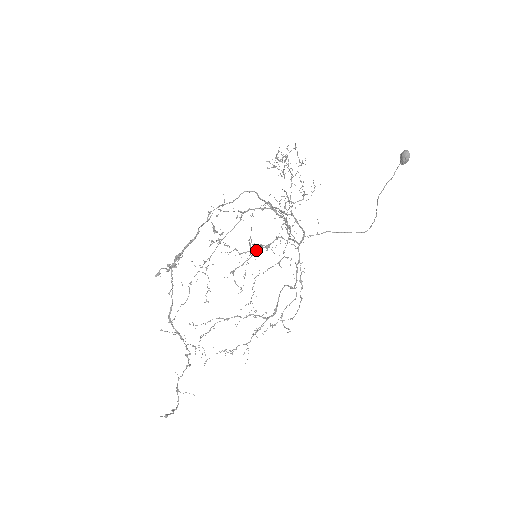
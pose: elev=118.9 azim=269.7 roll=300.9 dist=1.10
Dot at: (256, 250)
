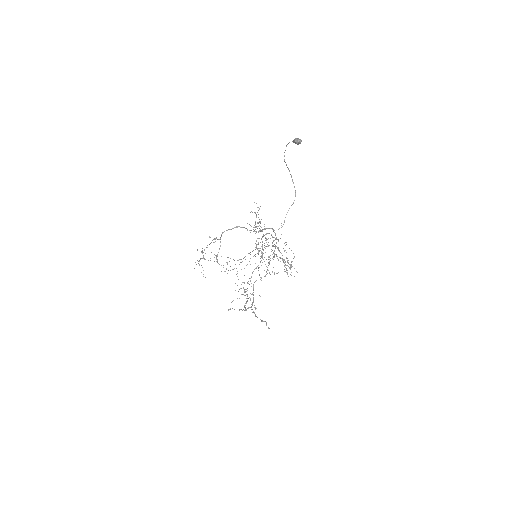
Dot at: occluded
